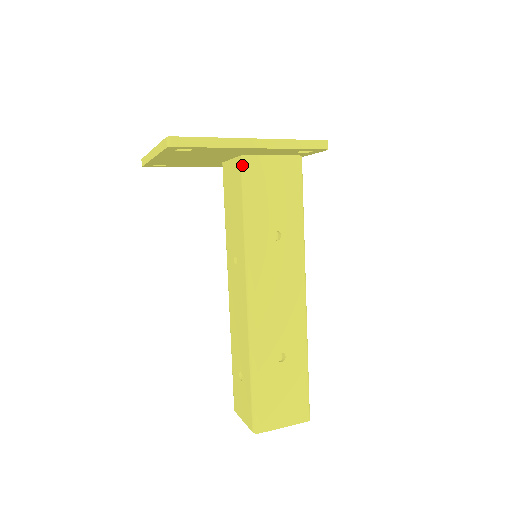
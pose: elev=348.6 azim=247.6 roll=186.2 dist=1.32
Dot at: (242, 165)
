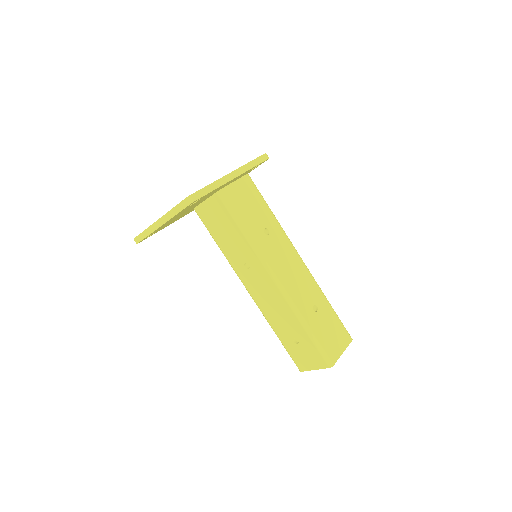
Dot at: (221, 198)
